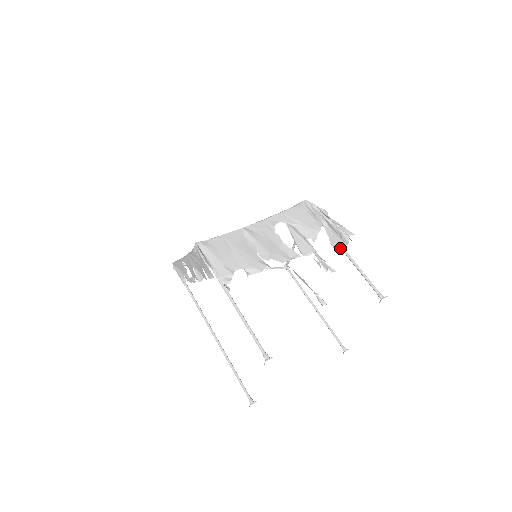
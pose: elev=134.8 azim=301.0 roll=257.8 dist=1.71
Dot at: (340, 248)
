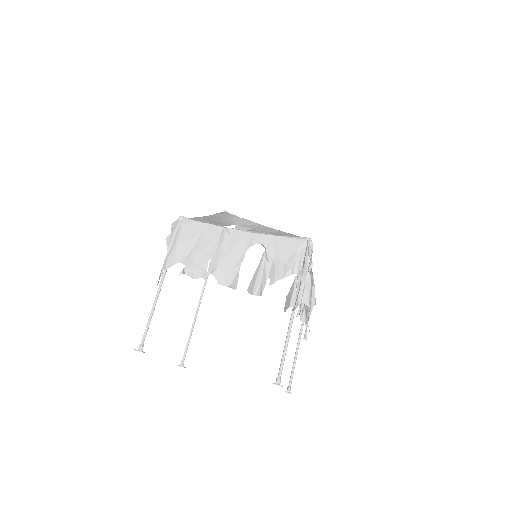
Dot at: (285, 308)
